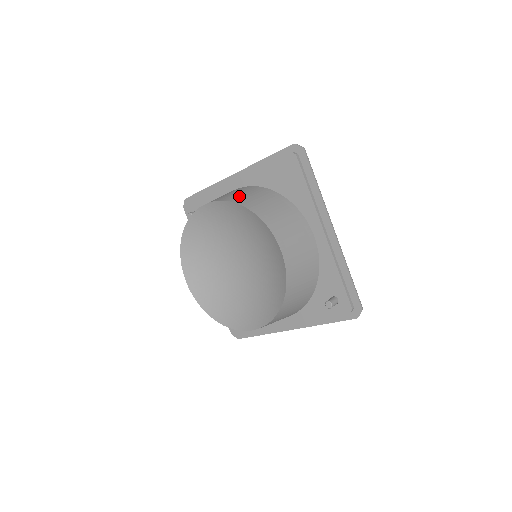
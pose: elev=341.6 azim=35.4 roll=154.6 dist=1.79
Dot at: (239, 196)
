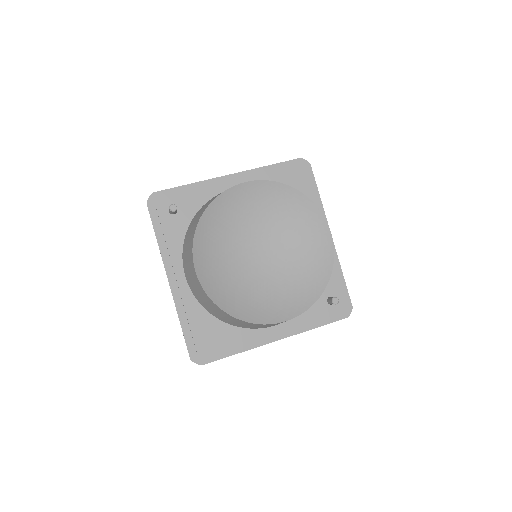
Dot at: occluded
